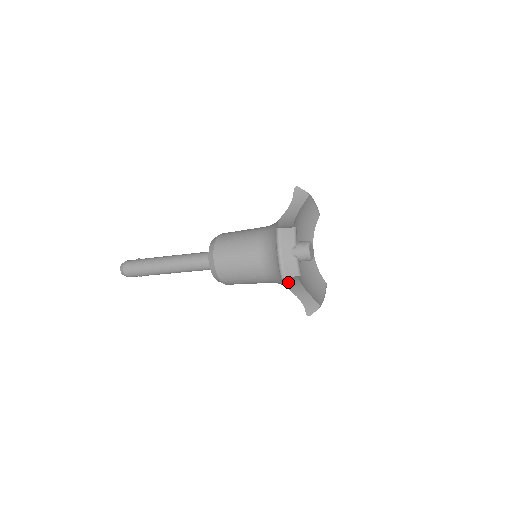
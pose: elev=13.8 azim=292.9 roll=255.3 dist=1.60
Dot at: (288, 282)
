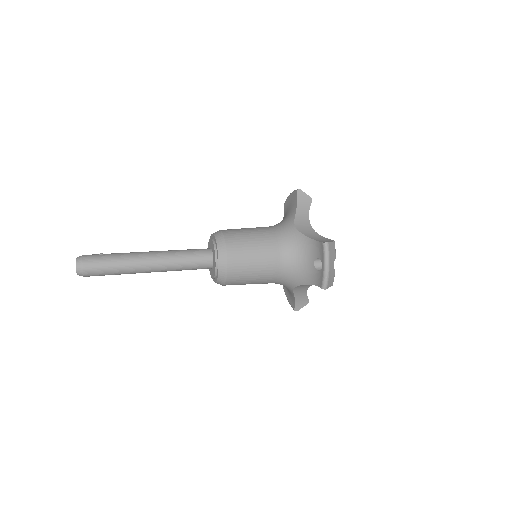
Dot at: (301, 286)
